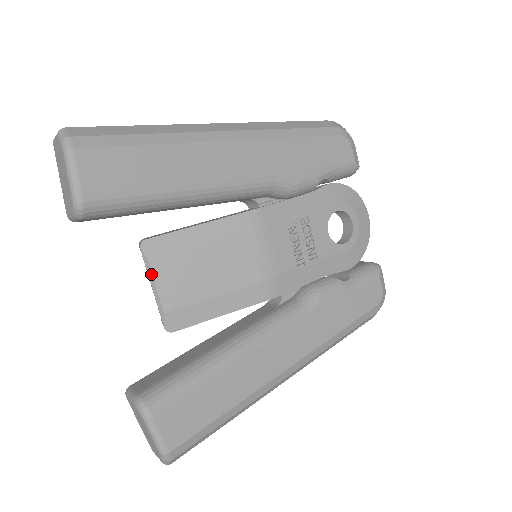
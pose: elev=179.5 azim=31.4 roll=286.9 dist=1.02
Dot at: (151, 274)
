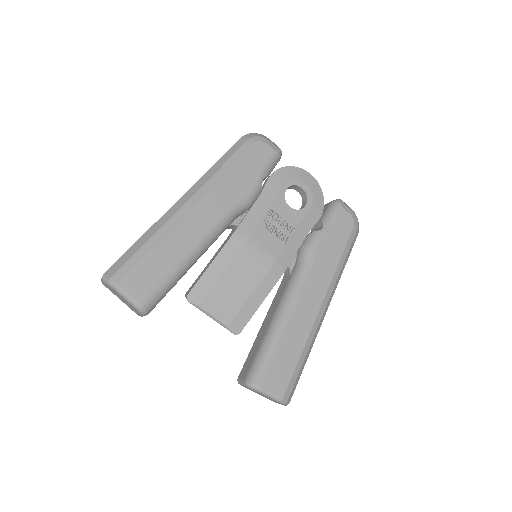
Dot at: (204, 311)
